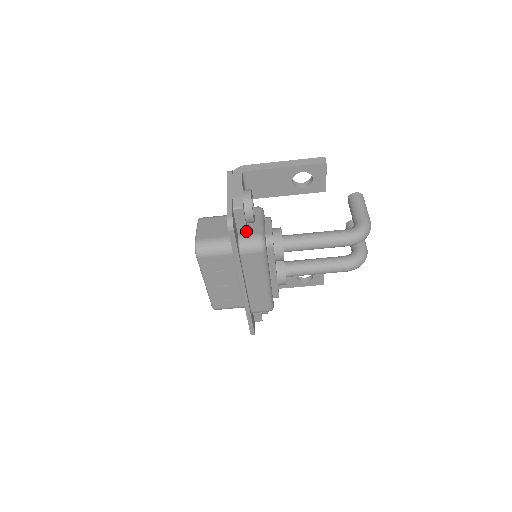
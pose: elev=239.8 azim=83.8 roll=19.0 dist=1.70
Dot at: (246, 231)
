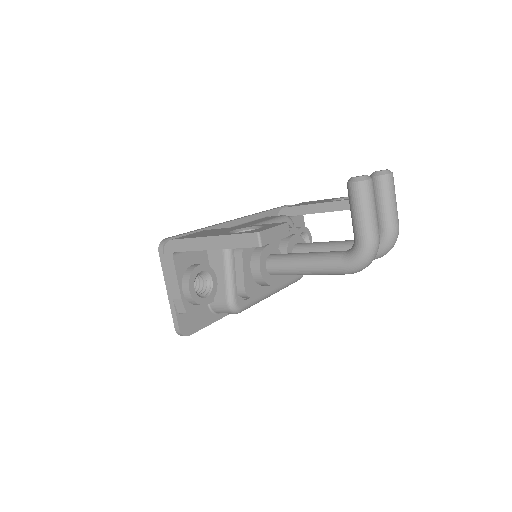
Dot at: (212, 301)
